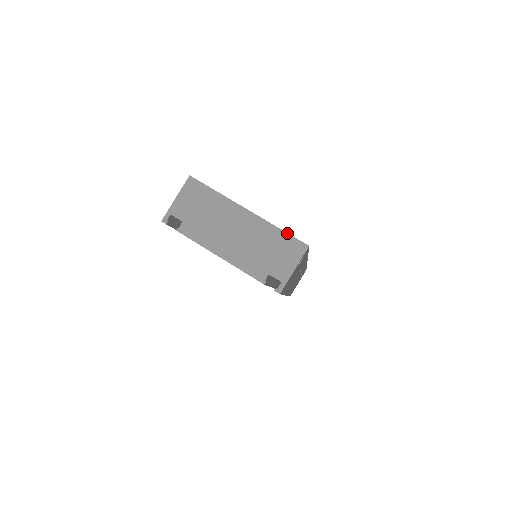
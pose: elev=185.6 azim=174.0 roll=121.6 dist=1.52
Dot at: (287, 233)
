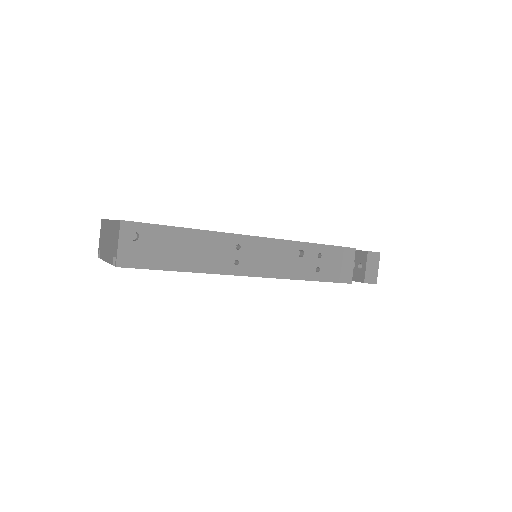
Dot at: (116, 220)
